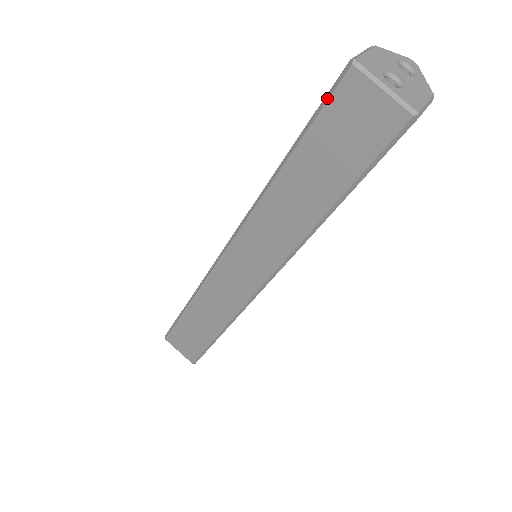
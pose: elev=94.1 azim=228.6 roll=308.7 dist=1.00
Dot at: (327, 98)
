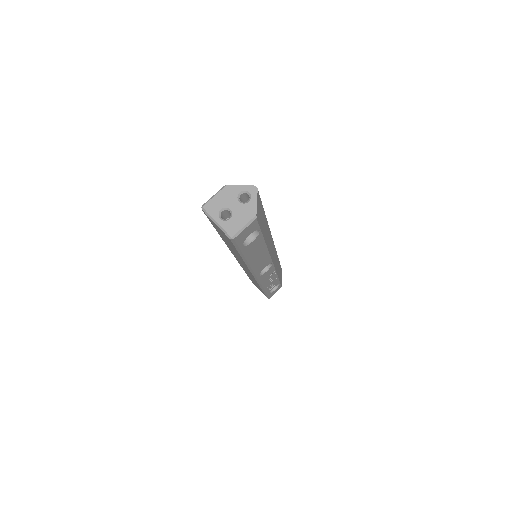
Dot at: occluded
